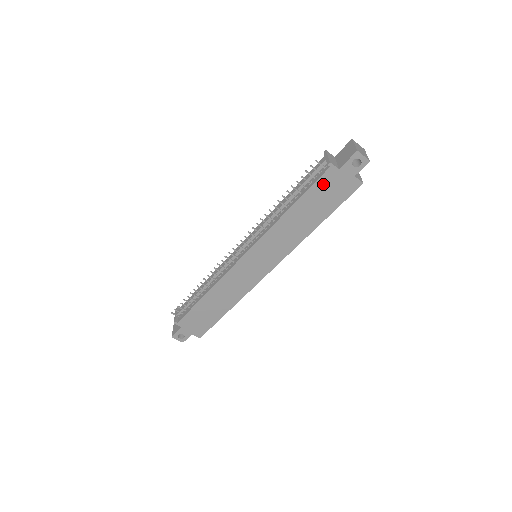
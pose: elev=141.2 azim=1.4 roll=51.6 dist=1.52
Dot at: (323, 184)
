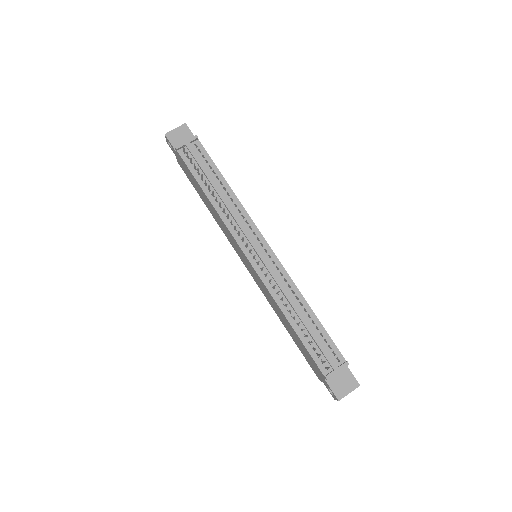
Dot at: (312, 360)
